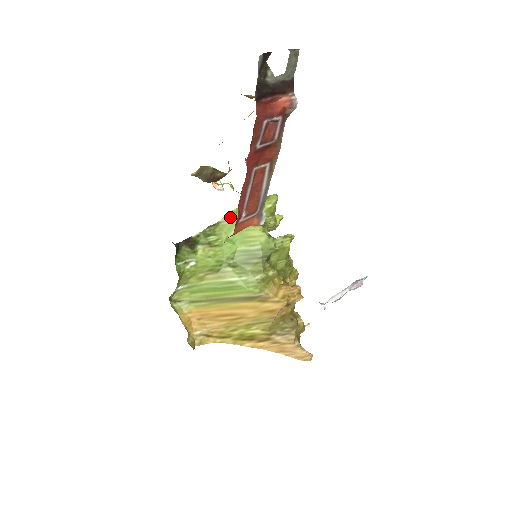
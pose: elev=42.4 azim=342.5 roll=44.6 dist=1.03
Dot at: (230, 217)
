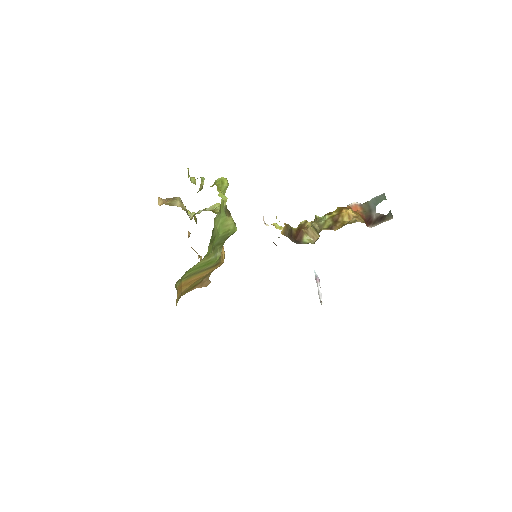
Dot at: (220, 213)
